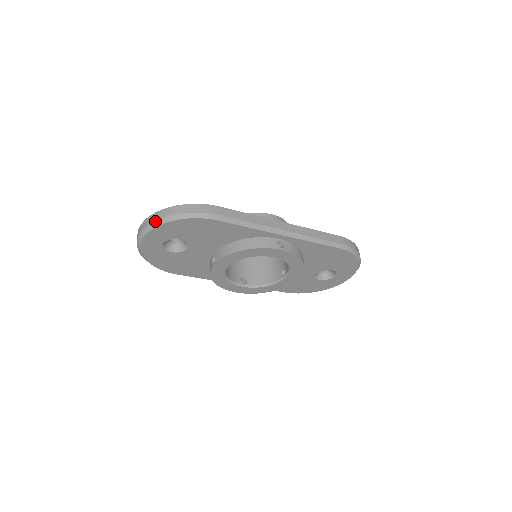
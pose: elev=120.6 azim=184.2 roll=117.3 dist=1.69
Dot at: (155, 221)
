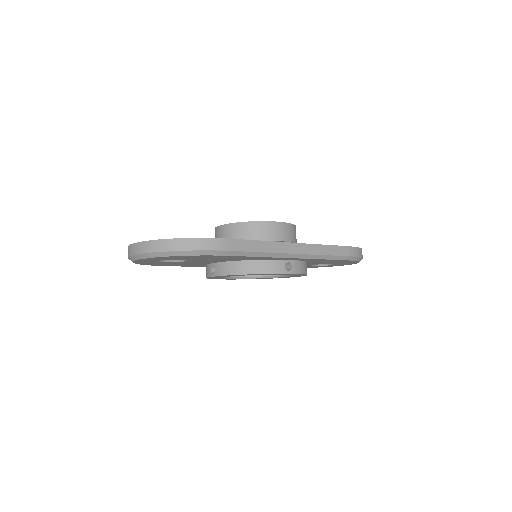
Dot at: (154, 252)
